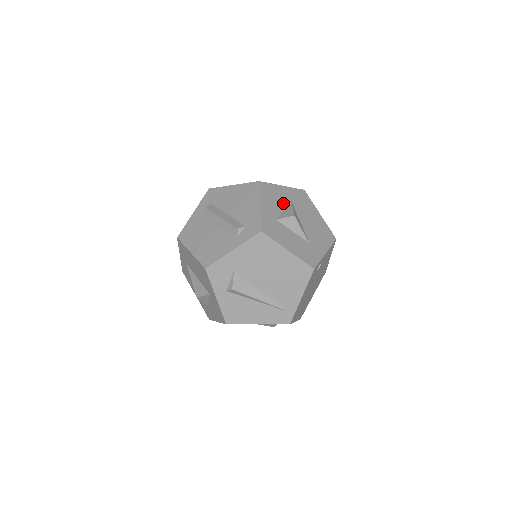
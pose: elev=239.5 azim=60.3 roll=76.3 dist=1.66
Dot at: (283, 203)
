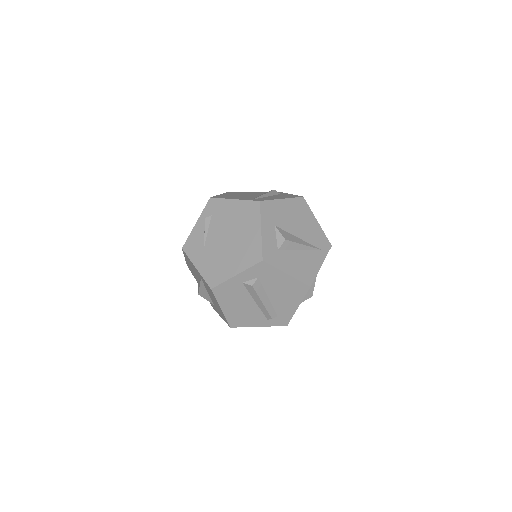
Dot at: occluded
